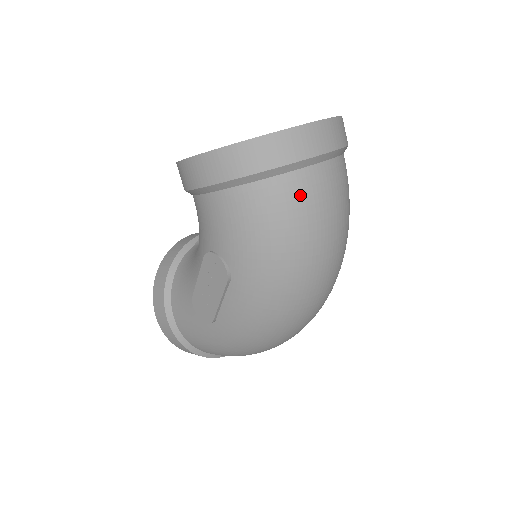
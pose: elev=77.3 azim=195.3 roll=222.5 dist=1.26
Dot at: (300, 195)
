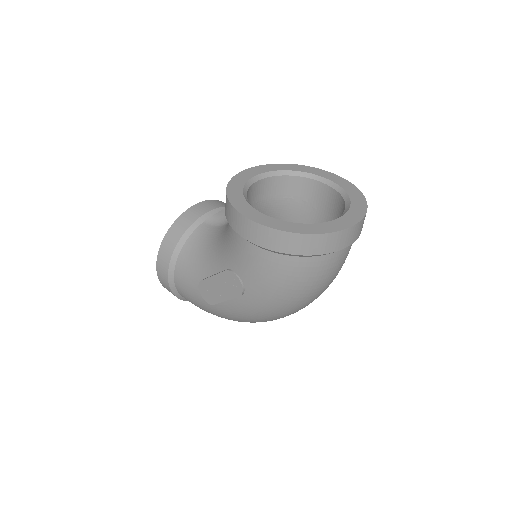
Dot at: (319, 270)
